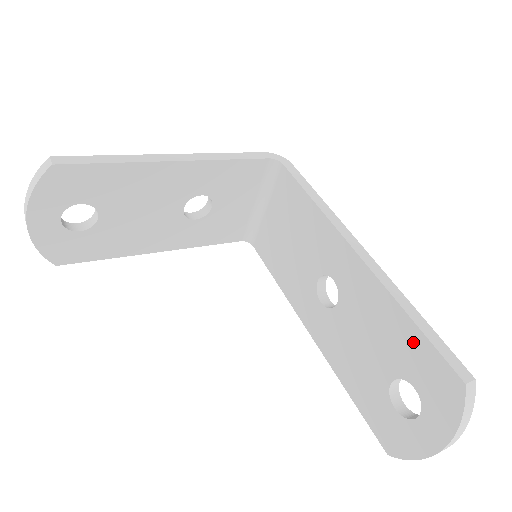
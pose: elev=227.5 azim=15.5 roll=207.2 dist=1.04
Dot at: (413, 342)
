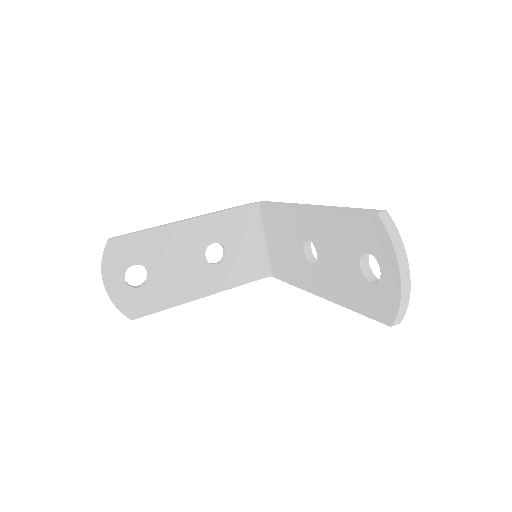
Dot at: (349, 223)
